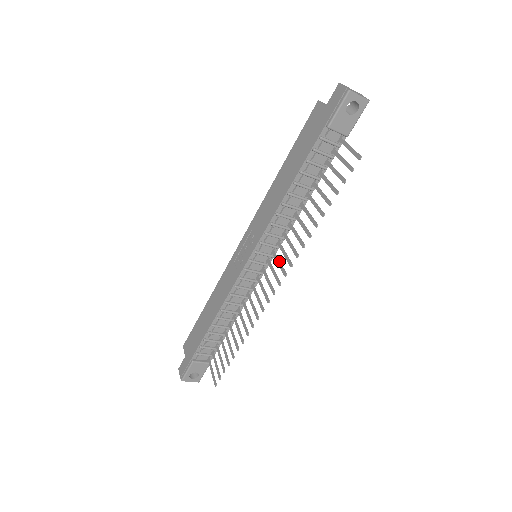
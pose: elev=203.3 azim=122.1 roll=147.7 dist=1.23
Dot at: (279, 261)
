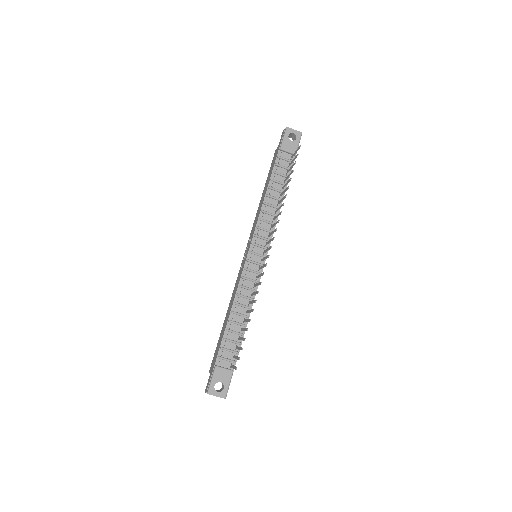
Dot at: (270, 240)
